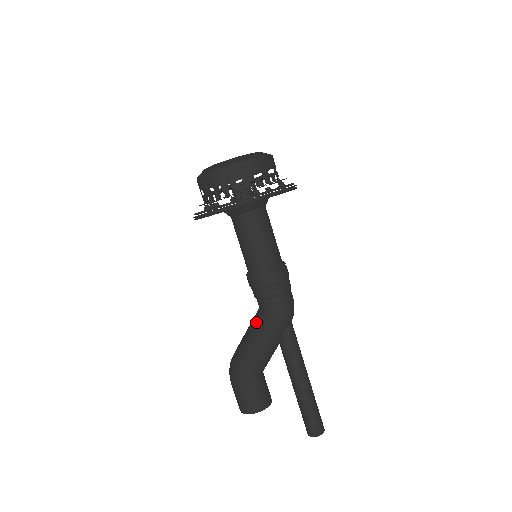
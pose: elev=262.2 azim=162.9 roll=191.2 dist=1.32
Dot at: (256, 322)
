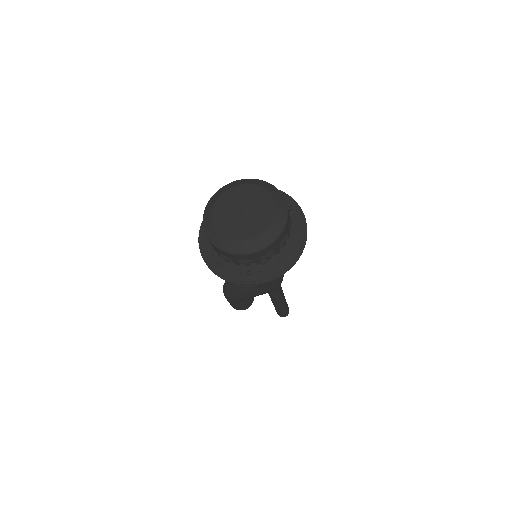
Dot at: occluded
